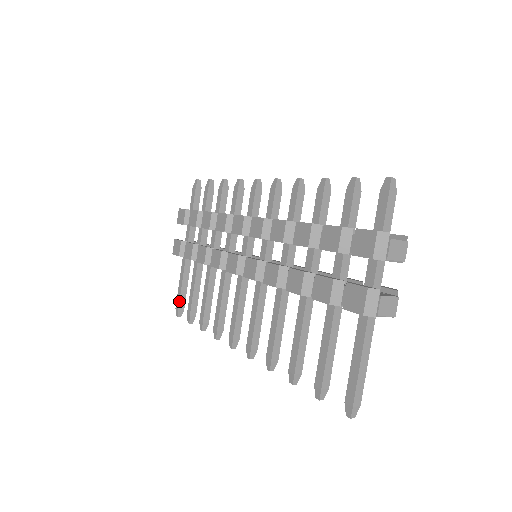
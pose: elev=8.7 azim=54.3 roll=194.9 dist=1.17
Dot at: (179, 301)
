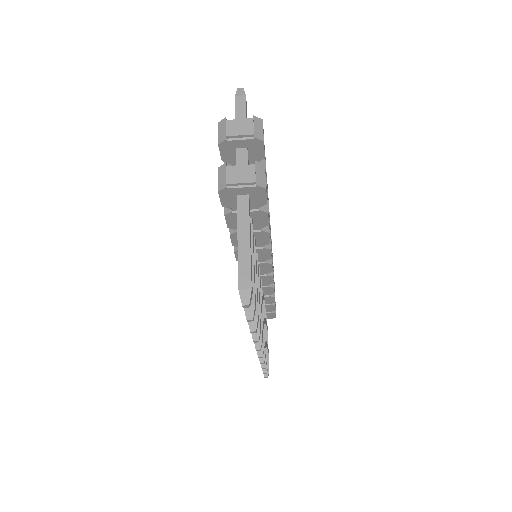
Dot at: occluded
